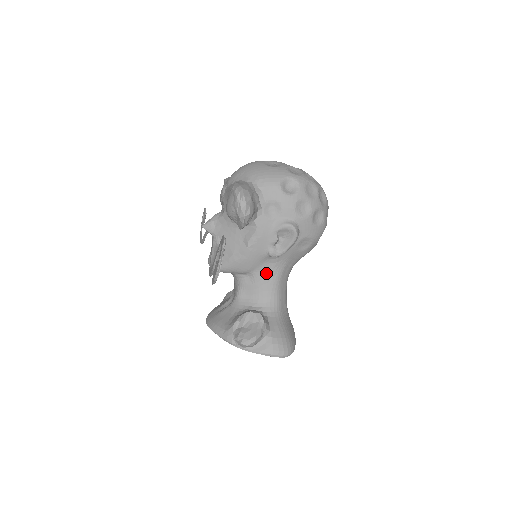
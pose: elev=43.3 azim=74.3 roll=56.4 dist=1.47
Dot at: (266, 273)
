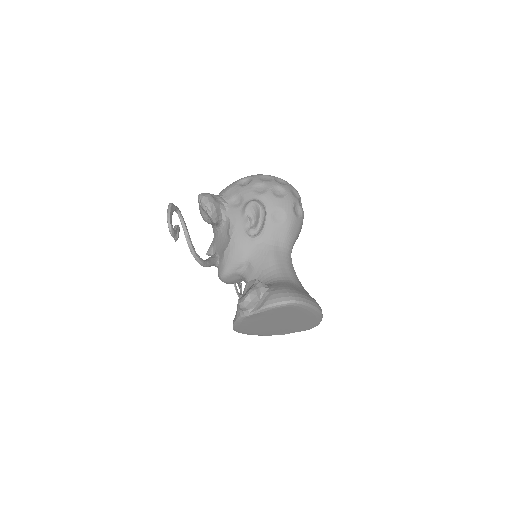
Dot at: (258, 255)
